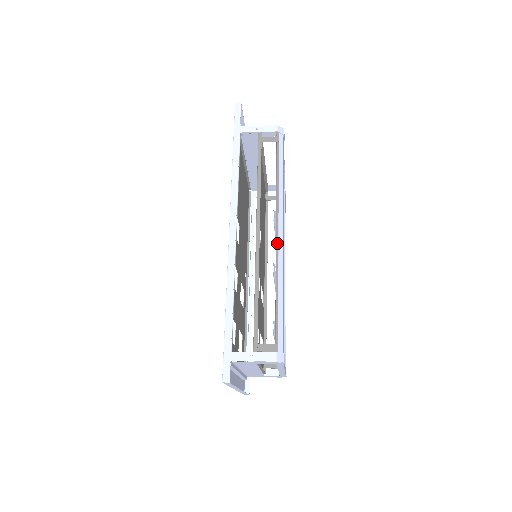
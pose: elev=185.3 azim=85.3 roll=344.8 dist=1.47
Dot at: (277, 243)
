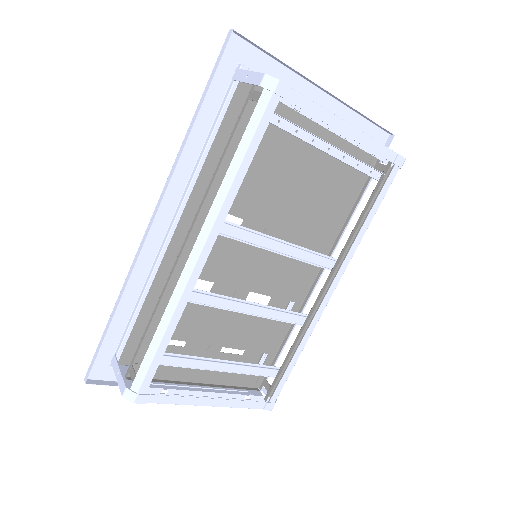
Dot at: (190, 263)
